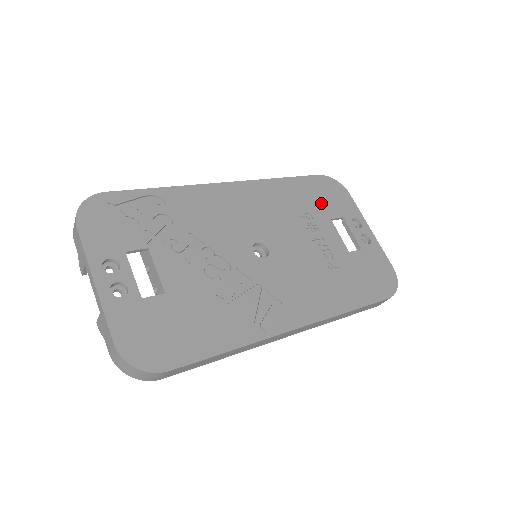
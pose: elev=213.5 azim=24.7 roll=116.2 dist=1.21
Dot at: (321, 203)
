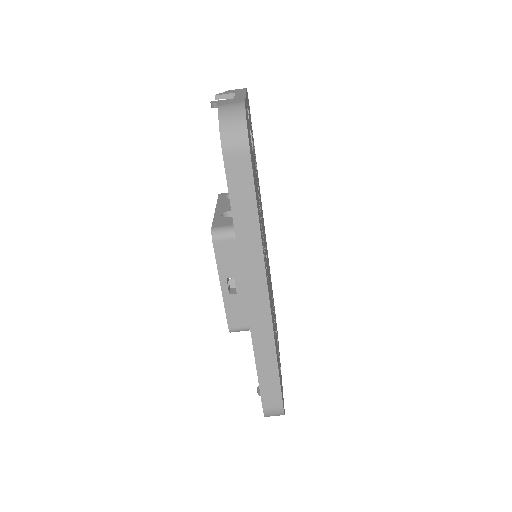
Dot at: occluded
